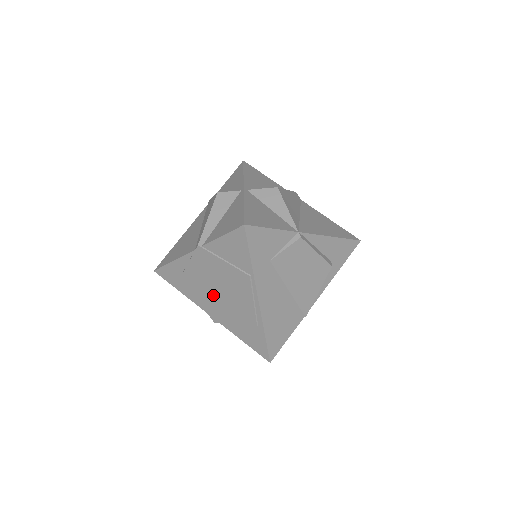
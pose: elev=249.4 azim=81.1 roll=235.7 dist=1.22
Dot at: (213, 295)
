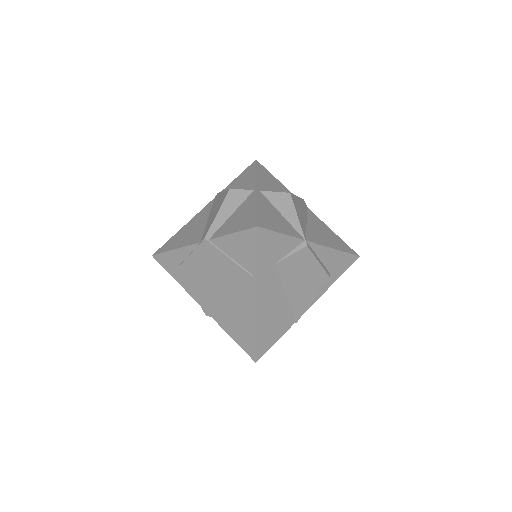
Dot at: (210, 289)
